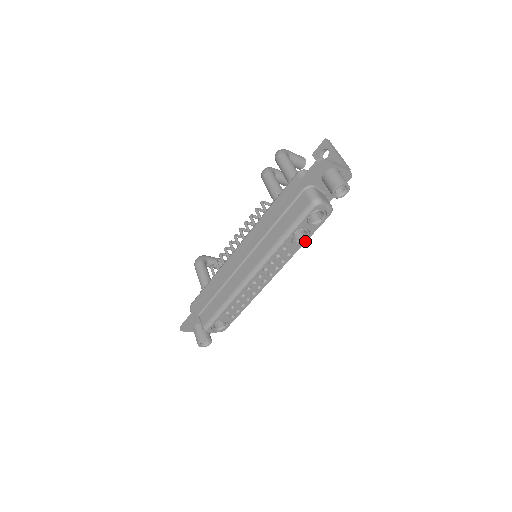
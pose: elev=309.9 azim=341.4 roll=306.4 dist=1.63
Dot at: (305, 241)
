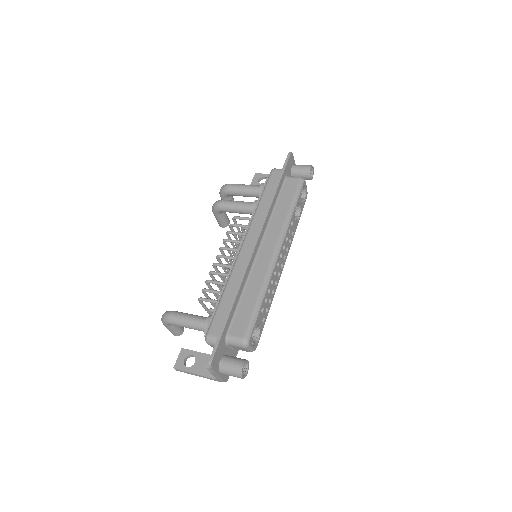
Dot at: (298, 221)
